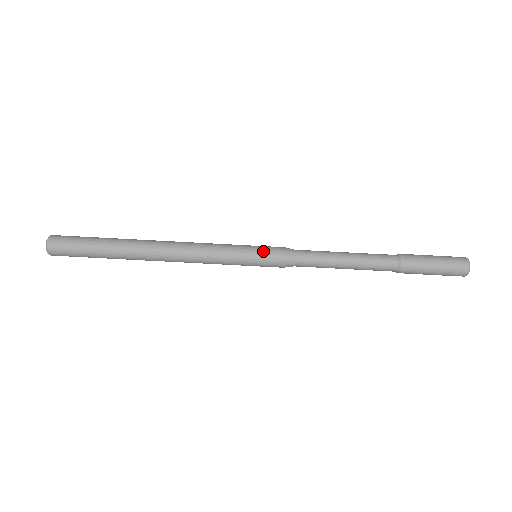
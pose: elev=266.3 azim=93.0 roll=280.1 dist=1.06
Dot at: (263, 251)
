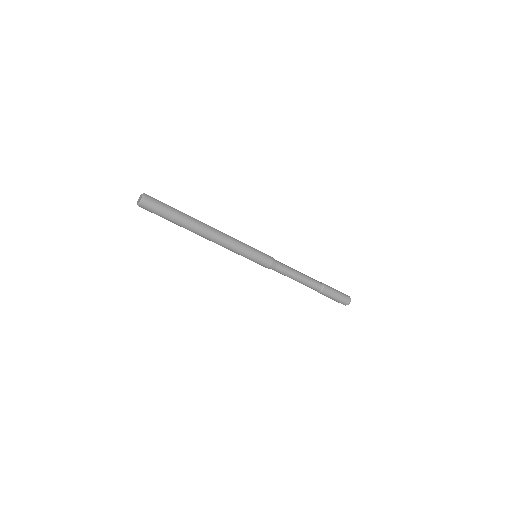
Dot at: (262, 258)
